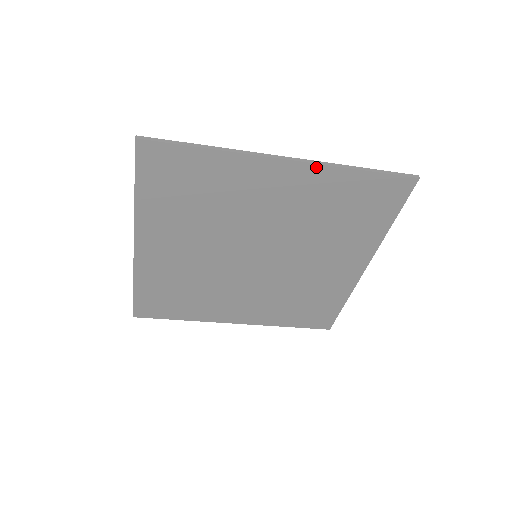
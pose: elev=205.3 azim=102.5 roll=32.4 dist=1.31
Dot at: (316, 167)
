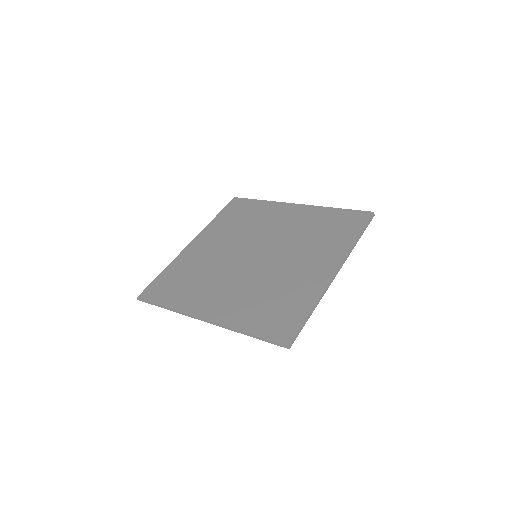
Dot at: (222, 325)
